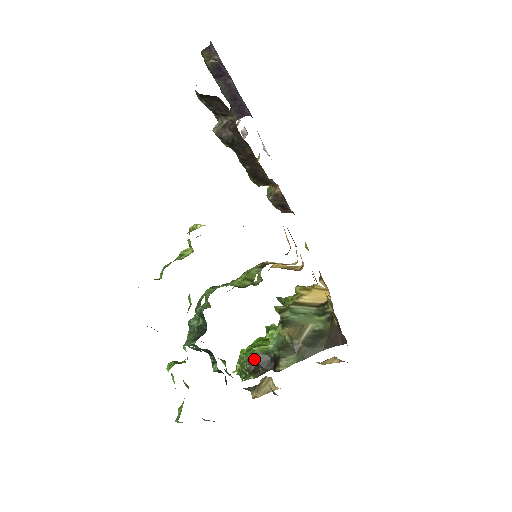
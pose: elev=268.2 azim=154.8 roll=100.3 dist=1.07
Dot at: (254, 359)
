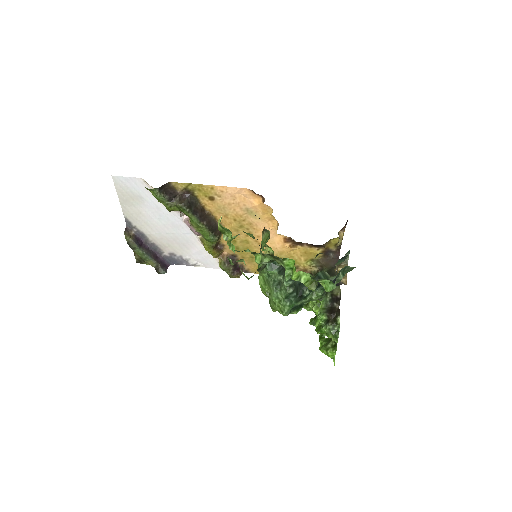
Dot at: (327, 320)
